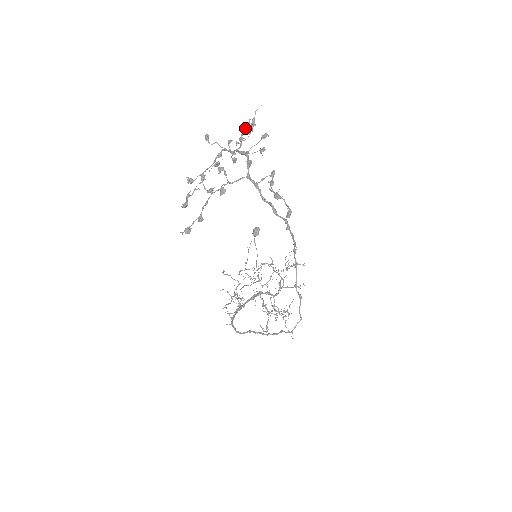
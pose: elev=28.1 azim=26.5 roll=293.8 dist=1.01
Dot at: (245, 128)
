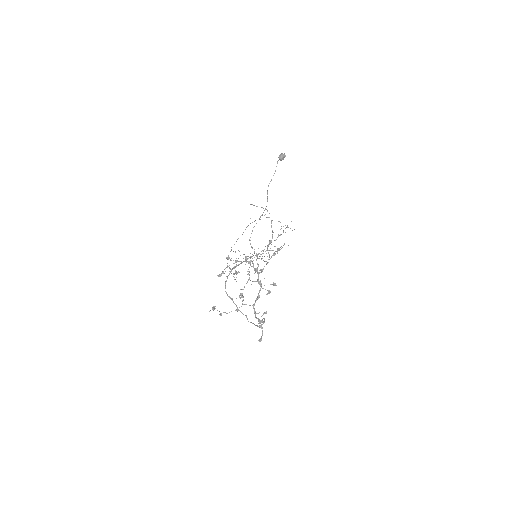
Dot at: (271, 257)
